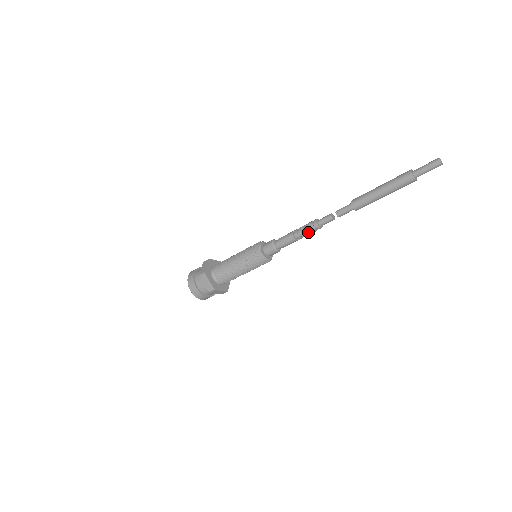
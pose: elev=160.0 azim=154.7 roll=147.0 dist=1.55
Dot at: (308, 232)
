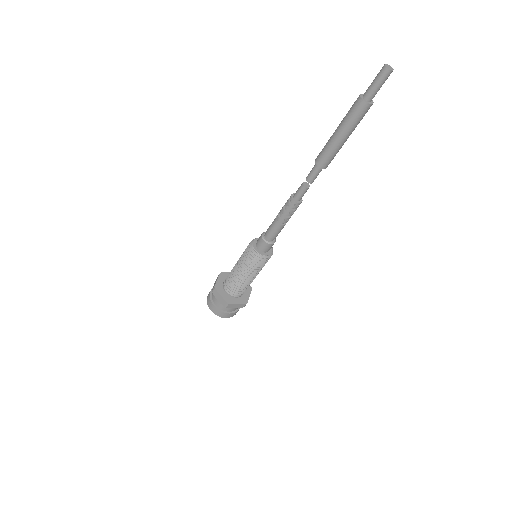
Dot at: (292, 212)
